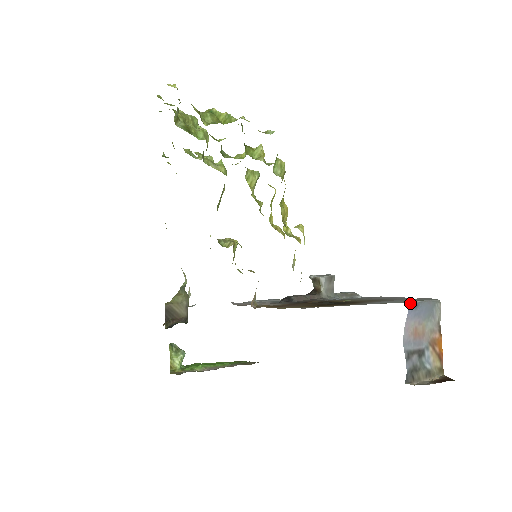
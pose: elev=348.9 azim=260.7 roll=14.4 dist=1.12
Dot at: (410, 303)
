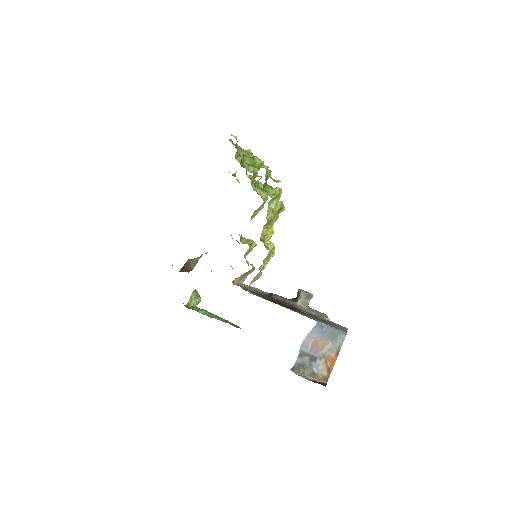
Dot at: (318, 322)
